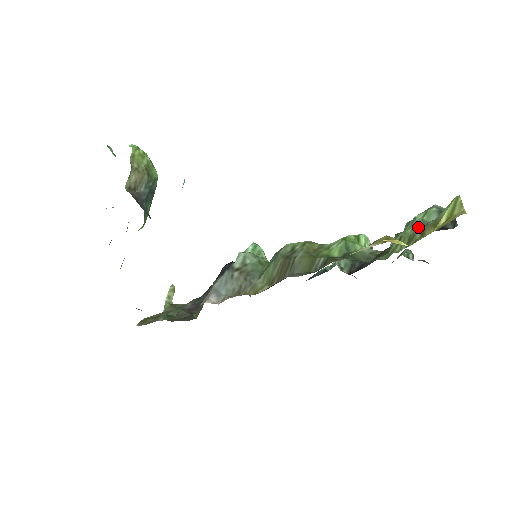
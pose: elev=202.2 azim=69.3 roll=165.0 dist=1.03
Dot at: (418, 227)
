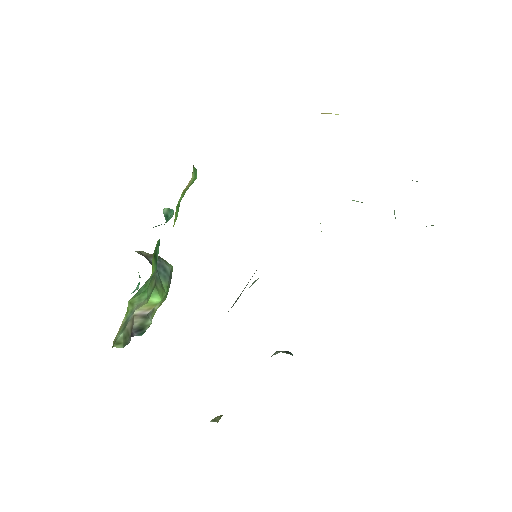
Dot at: occluded
